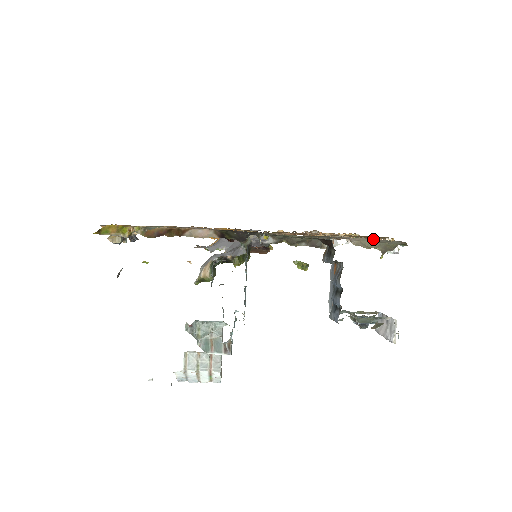
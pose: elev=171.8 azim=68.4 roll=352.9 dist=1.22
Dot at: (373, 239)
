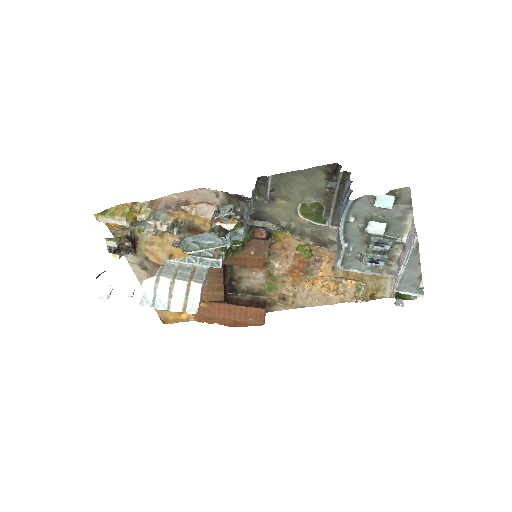
Dot at: occluded
